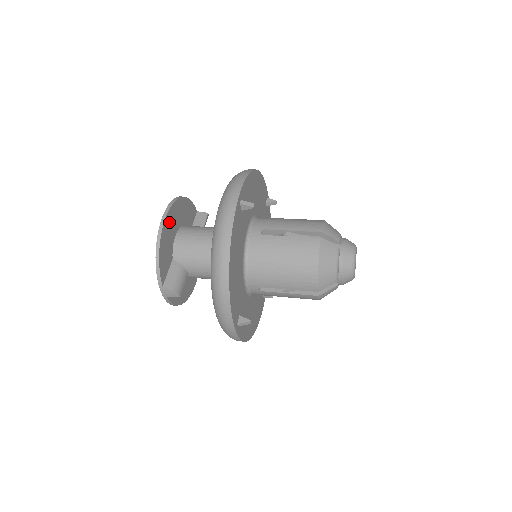
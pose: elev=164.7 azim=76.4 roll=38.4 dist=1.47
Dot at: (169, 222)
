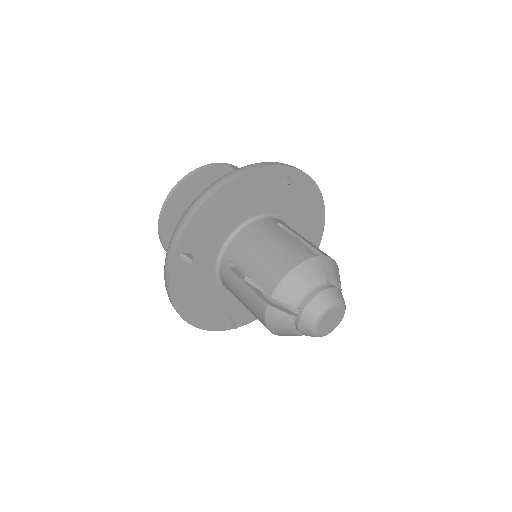
Dot at: (170, 215)
